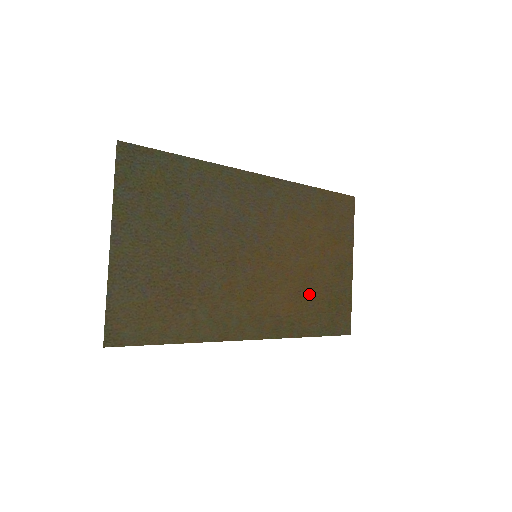
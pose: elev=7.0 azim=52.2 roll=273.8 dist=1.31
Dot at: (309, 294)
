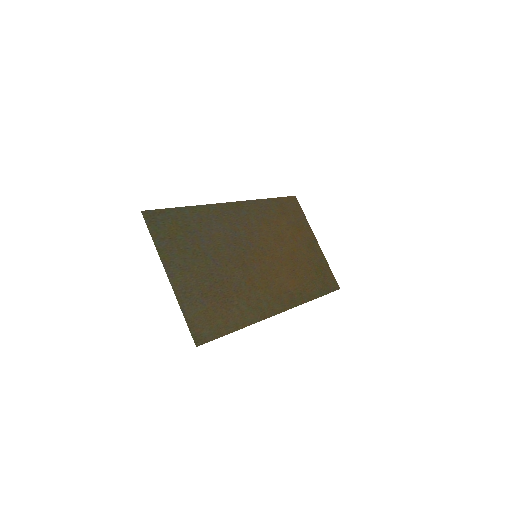
Dot at: (300, 270)
